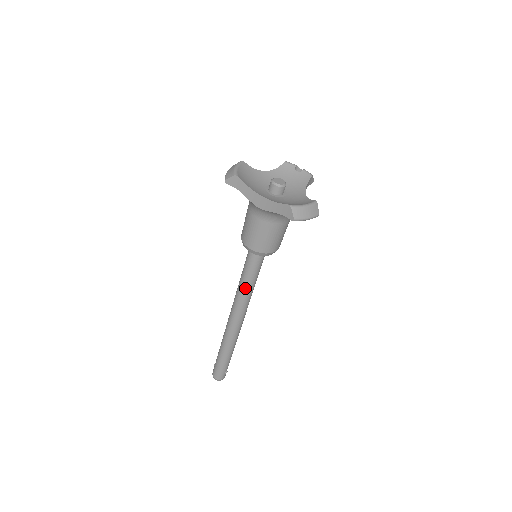
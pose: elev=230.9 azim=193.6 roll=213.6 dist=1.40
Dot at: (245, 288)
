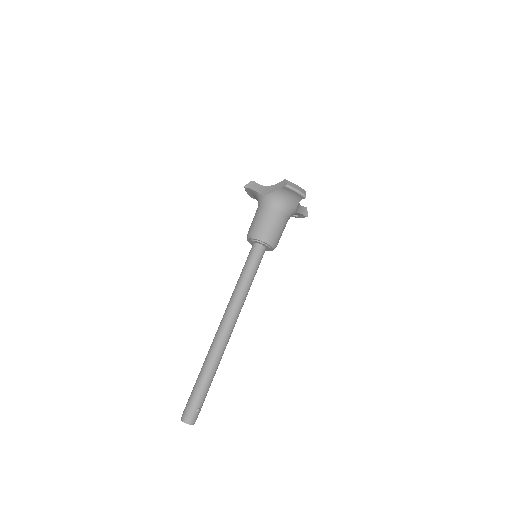
Dot at: (241, 282)
